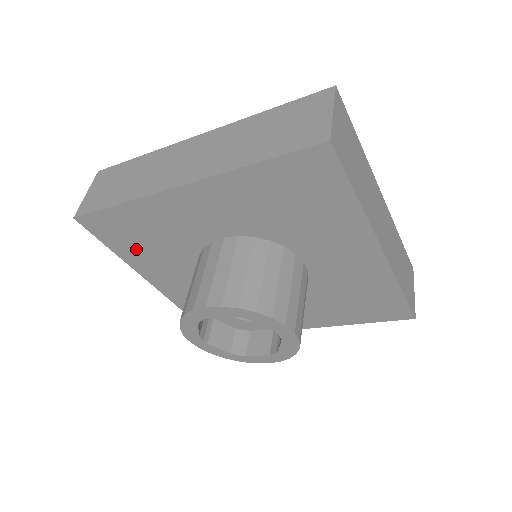
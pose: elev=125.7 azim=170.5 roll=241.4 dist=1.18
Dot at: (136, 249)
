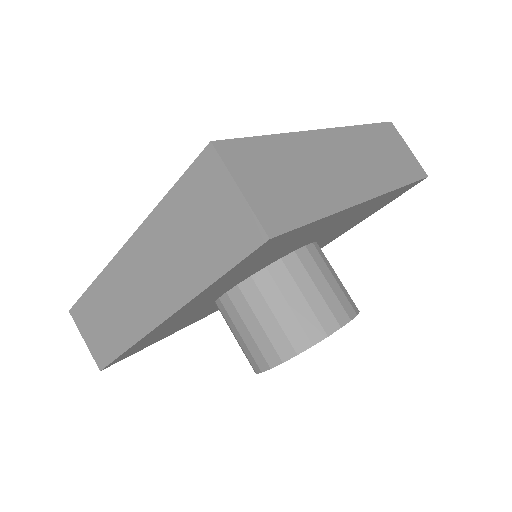
Dot at: (163, 336)
